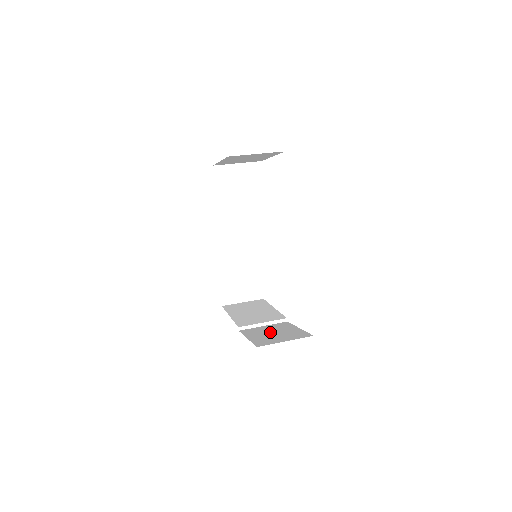
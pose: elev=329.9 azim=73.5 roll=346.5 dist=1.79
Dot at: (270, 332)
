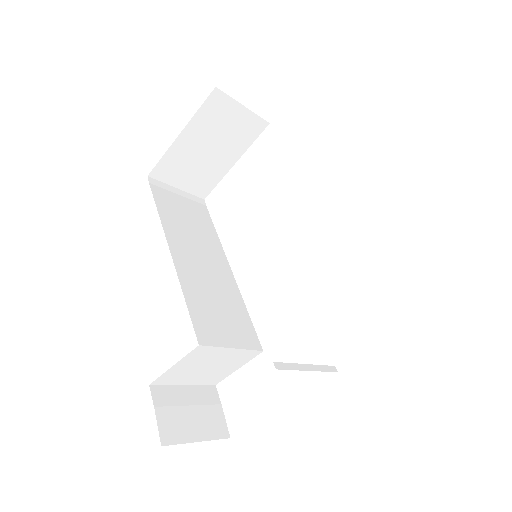
Dot at: occluded
